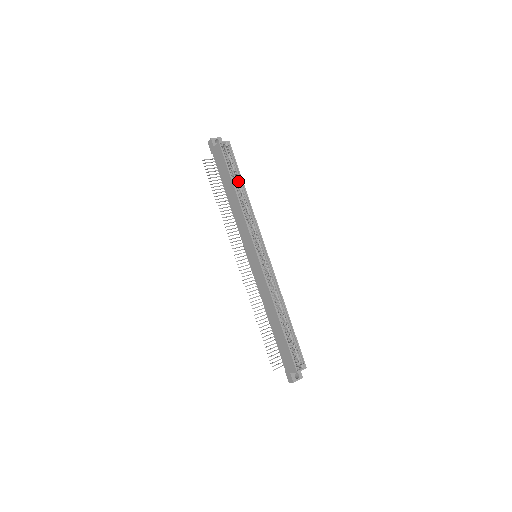
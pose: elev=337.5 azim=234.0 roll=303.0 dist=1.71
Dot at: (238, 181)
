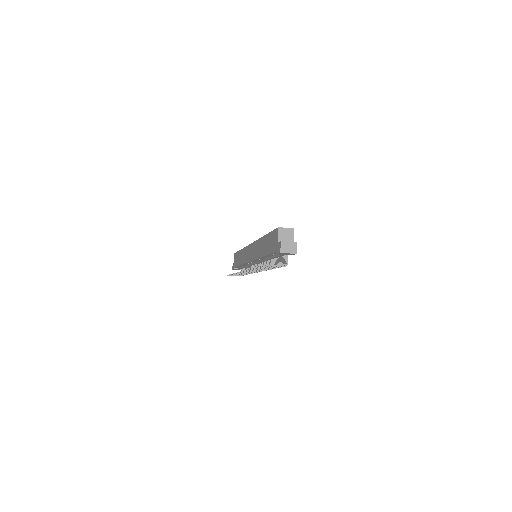
Dot at: occluded
